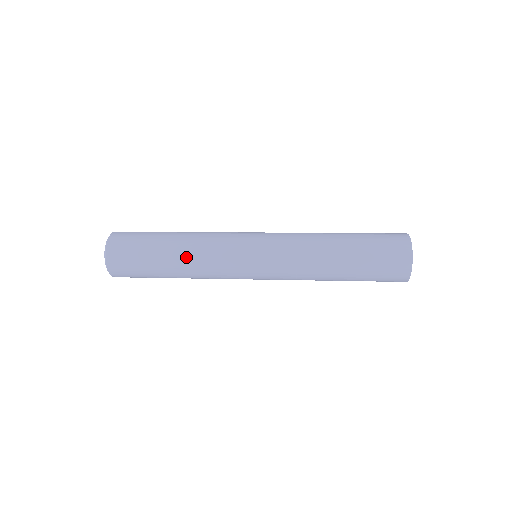
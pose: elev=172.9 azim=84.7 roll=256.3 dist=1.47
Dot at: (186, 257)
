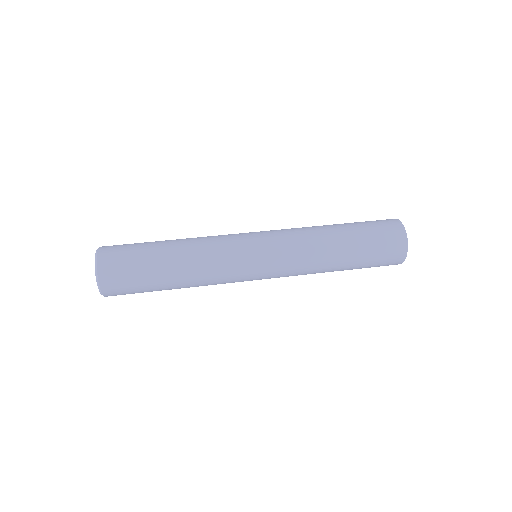
Dot at: (191, 284)
